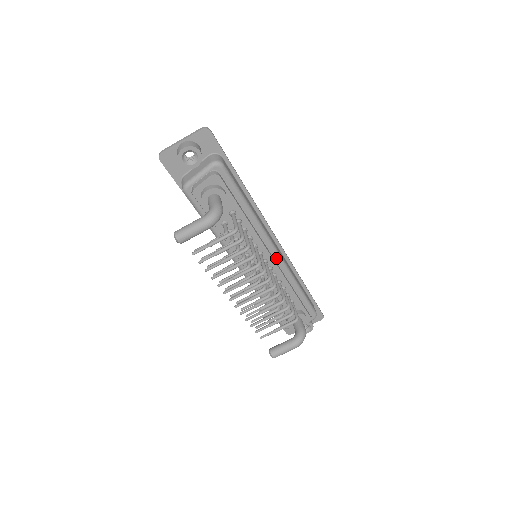
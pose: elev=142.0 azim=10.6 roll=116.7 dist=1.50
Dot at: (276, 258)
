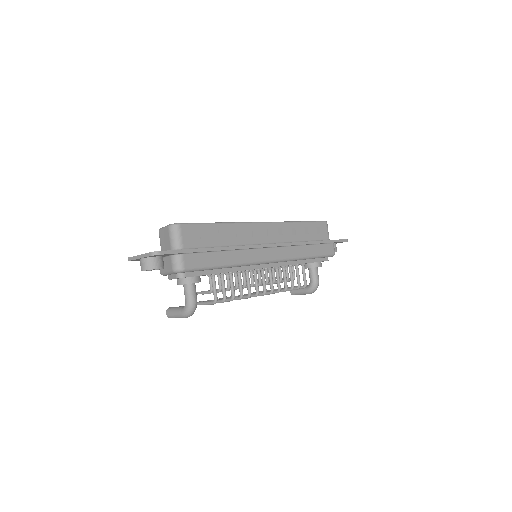
Dot at: (273, 263)
